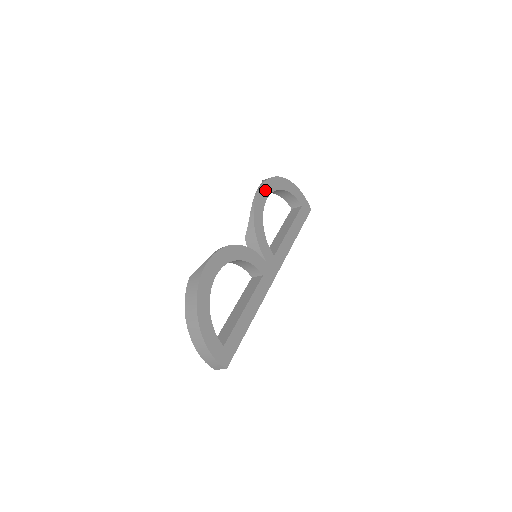
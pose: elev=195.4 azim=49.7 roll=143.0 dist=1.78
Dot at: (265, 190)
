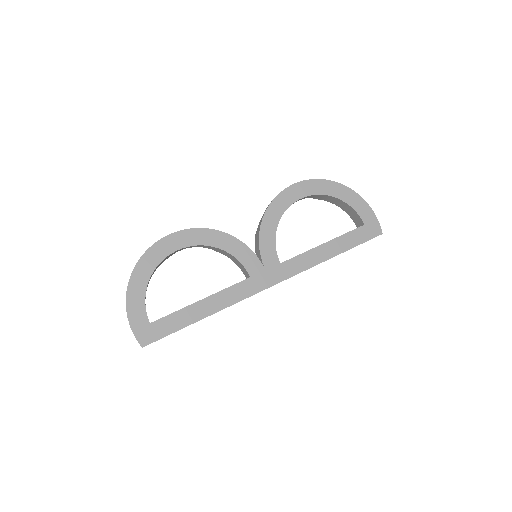
Dot at: (300, 190)
